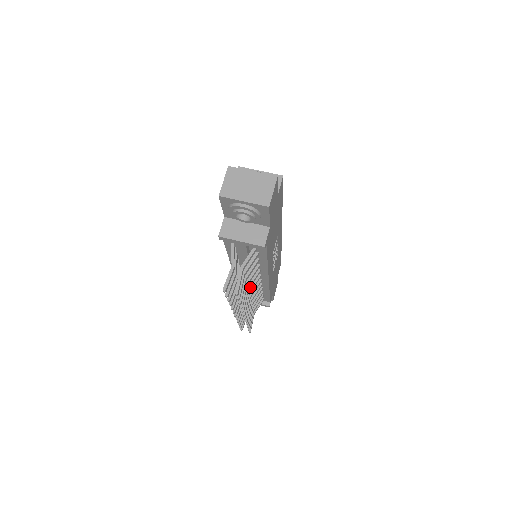
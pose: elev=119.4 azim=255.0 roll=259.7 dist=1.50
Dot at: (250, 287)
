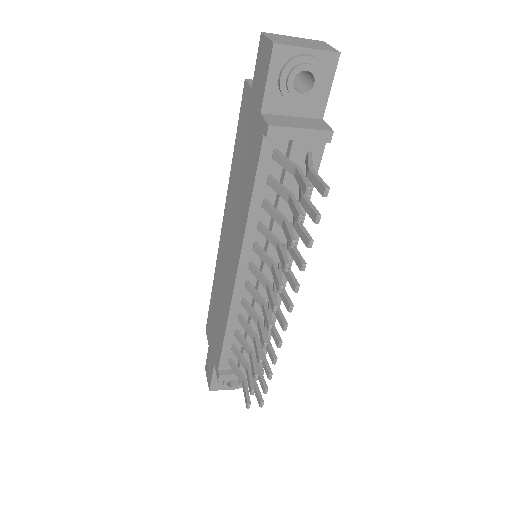
Dot at: occluded
